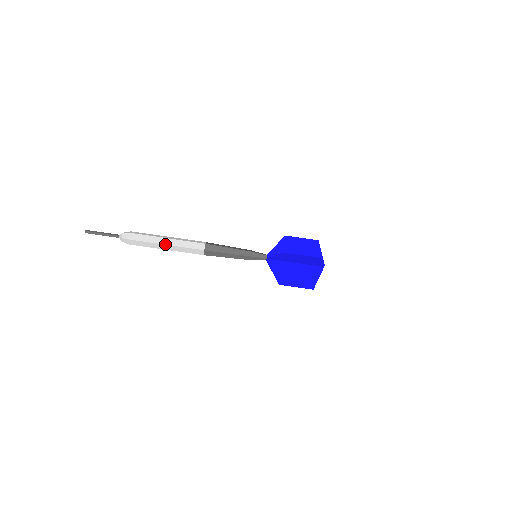
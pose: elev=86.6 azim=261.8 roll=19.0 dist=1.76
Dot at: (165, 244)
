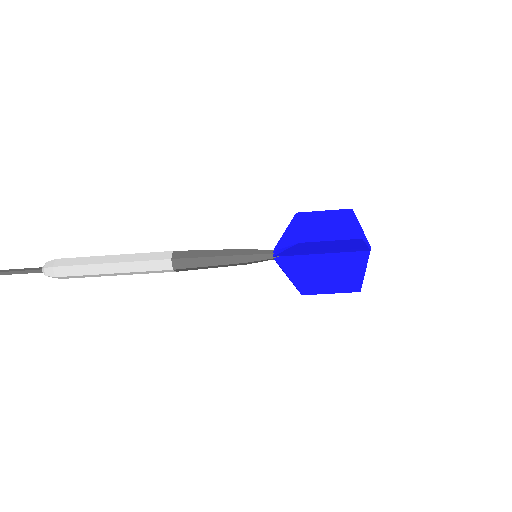
Dot at: occluded
